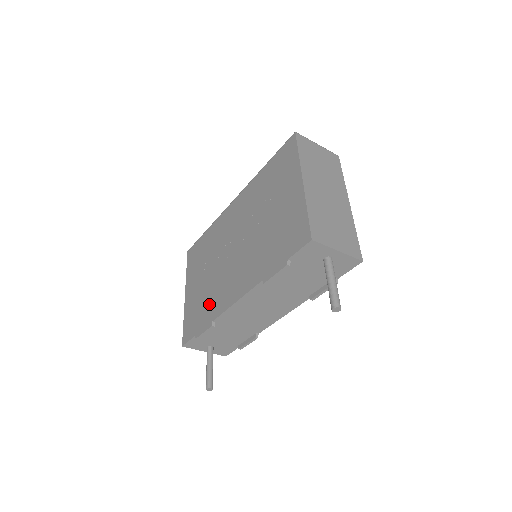
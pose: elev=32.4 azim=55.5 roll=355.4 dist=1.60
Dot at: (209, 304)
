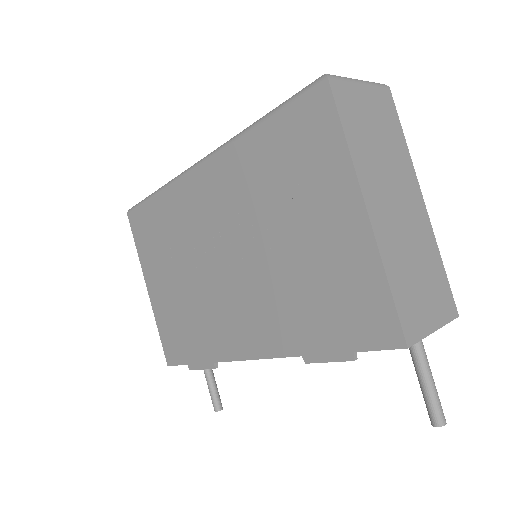
Dot at: (200, 332)
